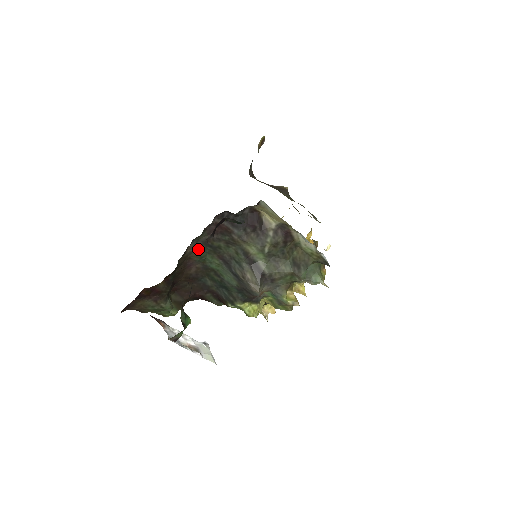
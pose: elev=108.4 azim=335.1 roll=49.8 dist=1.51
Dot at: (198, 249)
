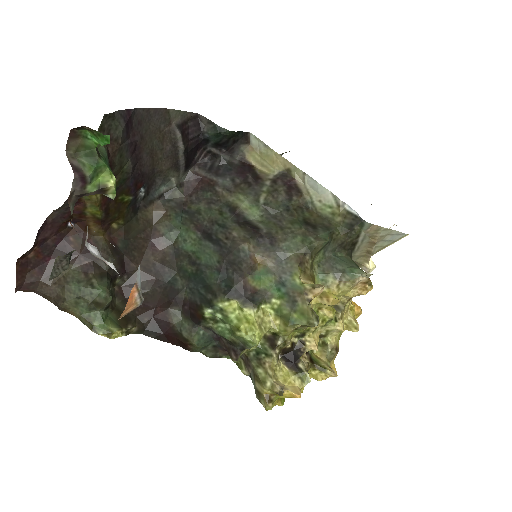
Dot at: (169, 212)
